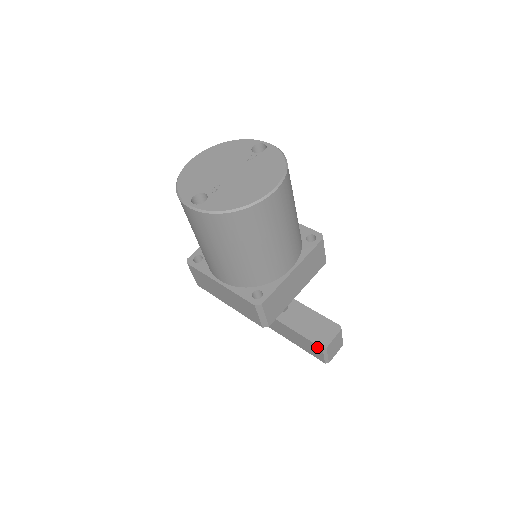
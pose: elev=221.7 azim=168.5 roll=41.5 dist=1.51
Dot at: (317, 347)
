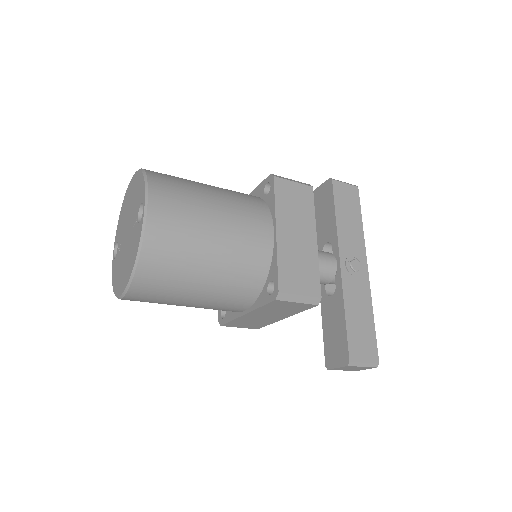
Dot at: occluded
